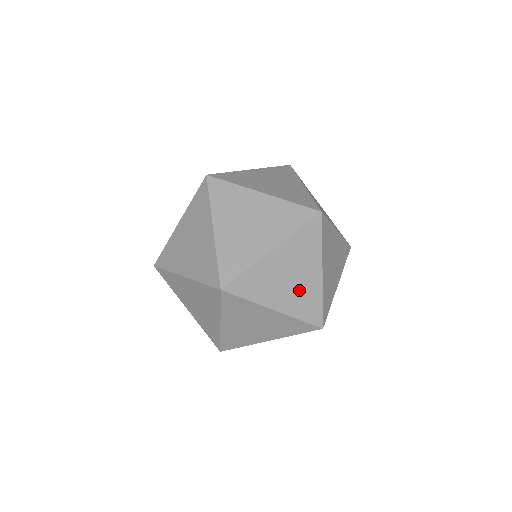
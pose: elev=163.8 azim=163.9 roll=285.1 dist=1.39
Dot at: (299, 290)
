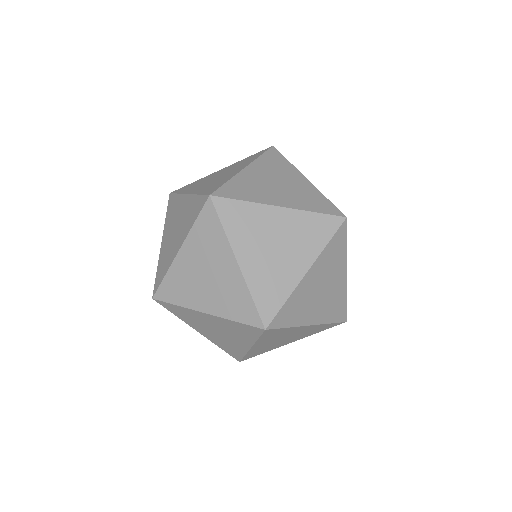
Dot at: (329, 298)
